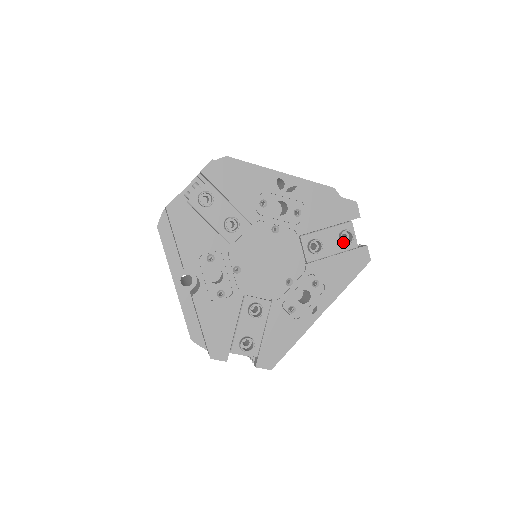
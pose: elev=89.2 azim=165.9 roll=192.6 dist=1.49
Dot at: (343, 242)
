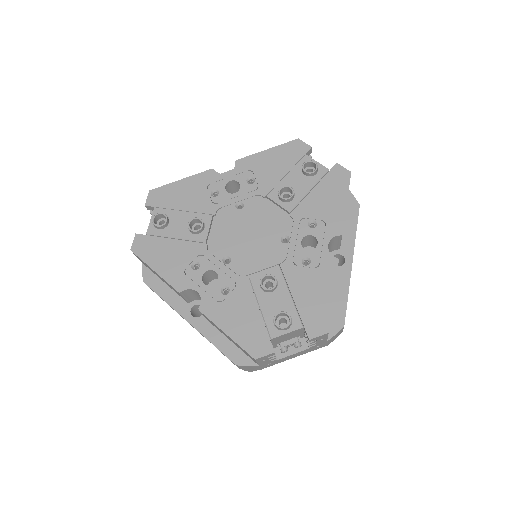
Dot at: (309, 173)
